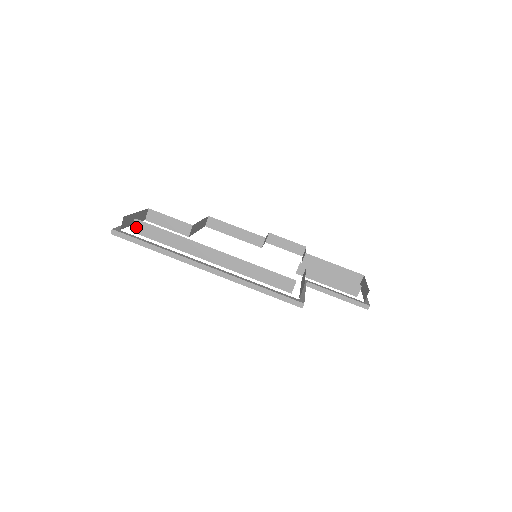
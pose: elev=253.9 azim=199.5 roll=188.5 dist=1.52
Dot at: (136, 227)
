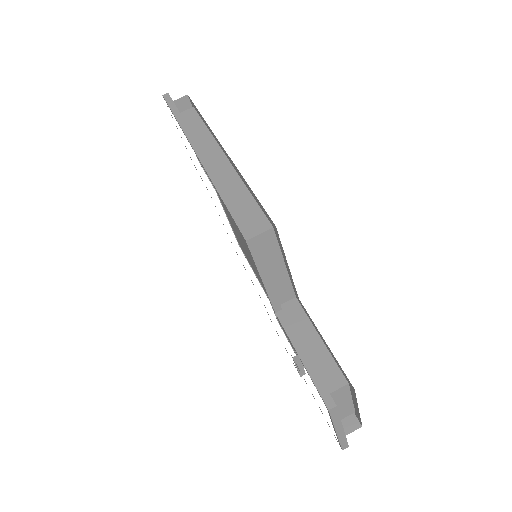
Dot at: (186, 113)
